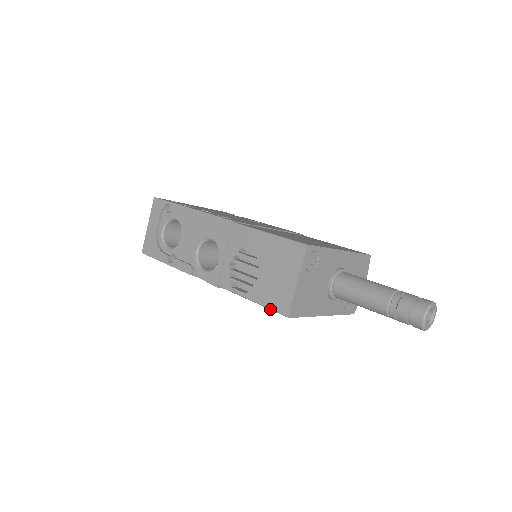
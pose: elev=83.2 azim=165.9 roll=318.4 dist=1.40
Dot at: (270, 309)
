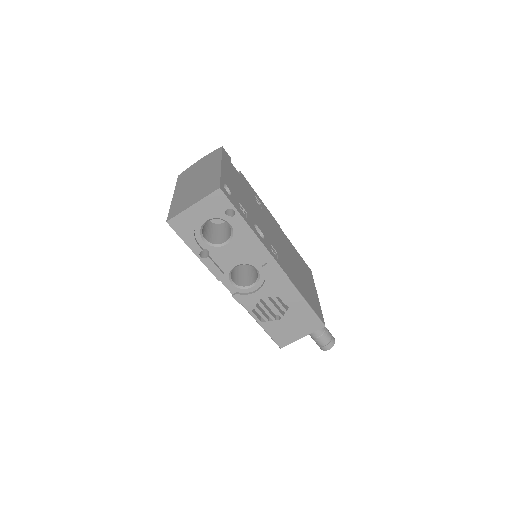
Dot at: (272, 339)
